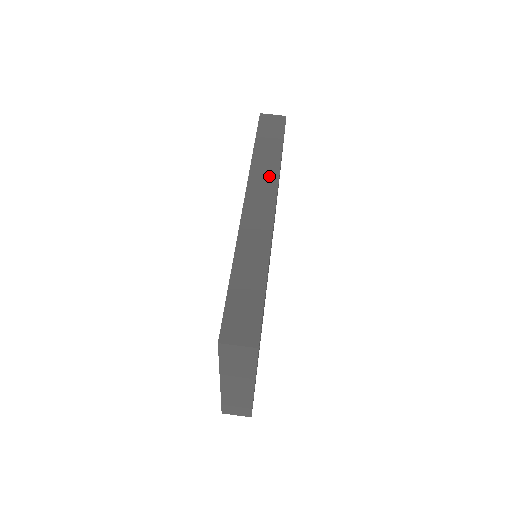
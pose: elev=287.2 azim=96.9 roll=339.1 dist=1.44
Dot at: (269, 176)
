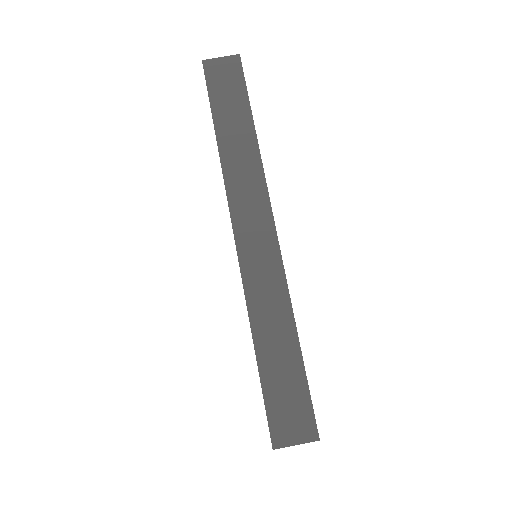
Dot at: (251, 175)
